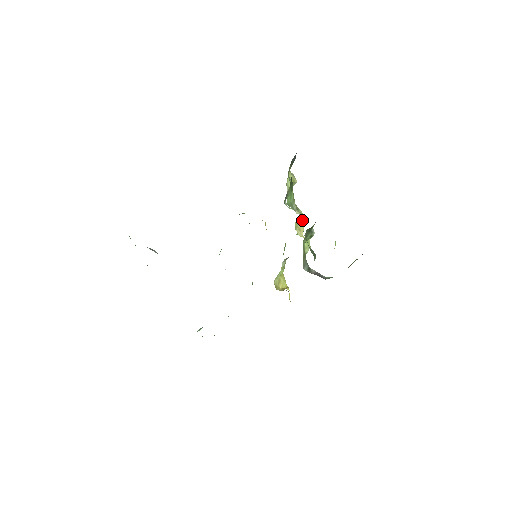
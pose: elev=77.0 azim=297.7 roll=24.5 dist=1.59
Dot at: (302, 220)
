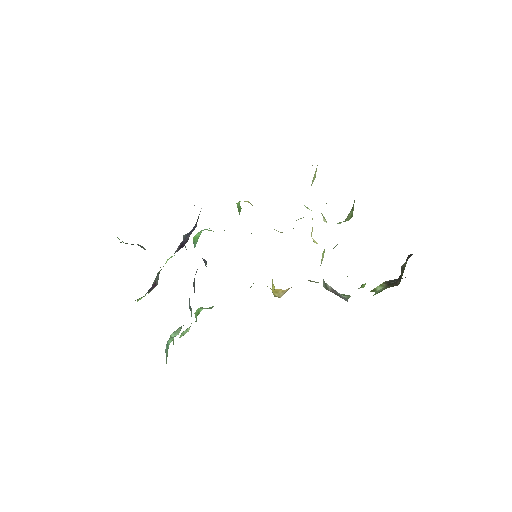
Dot at: occluded
